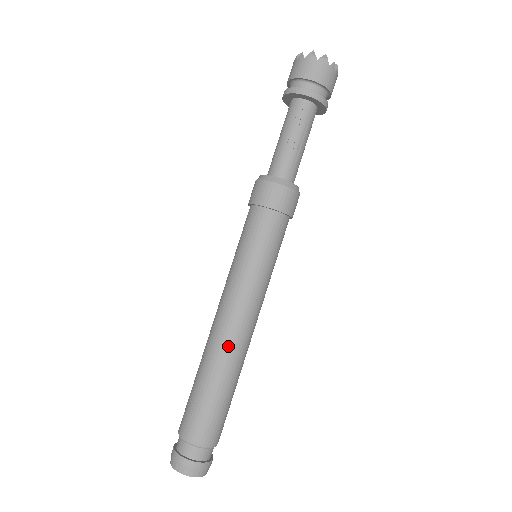
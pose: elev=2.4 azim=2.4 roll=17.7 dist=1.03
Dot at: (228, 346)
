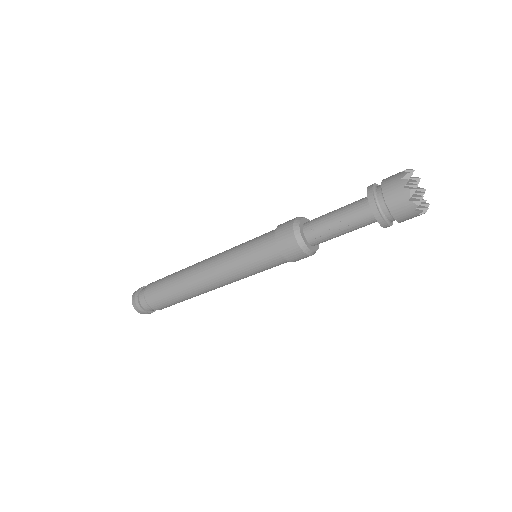
Dot at: (196, 285)
